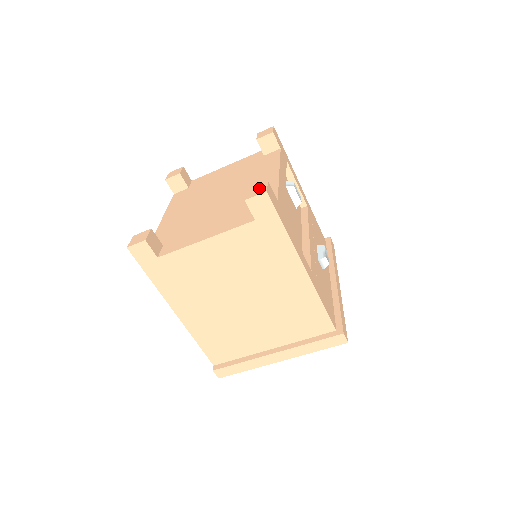
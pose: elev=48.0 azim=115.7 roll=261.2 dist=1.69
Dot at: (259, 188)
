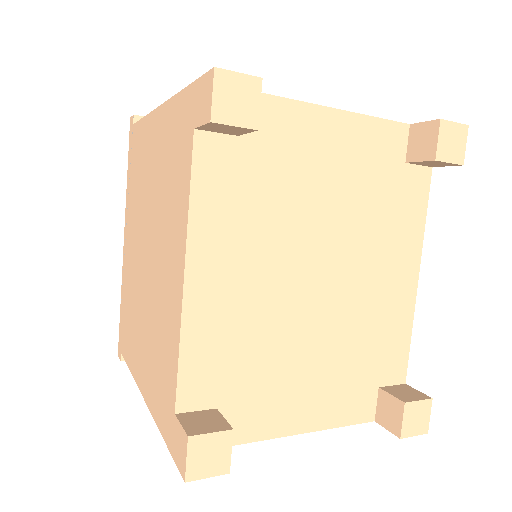
Dot at: (421, 416)
